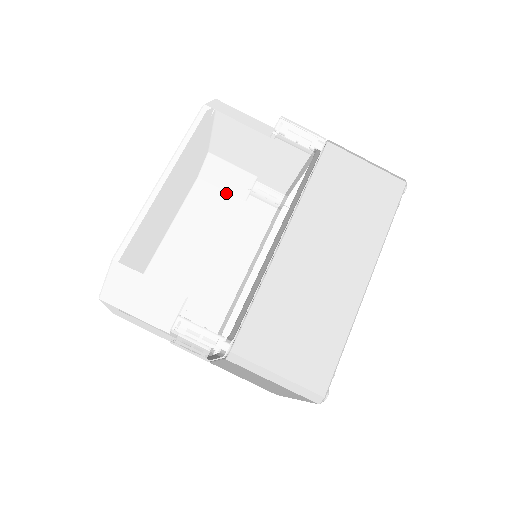
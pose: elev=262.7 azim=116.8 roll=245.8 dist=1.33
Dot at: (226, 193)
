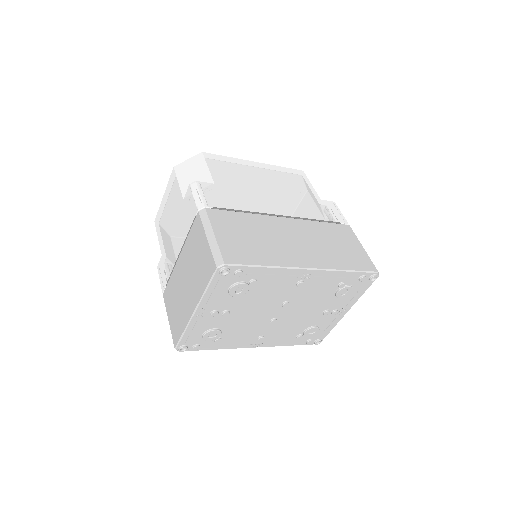
Dot at: (277, 188)
